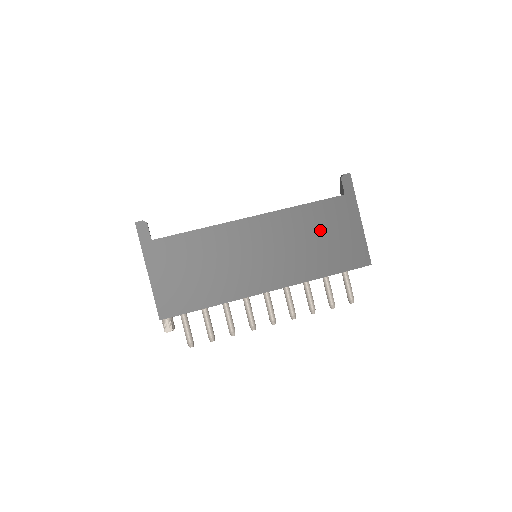
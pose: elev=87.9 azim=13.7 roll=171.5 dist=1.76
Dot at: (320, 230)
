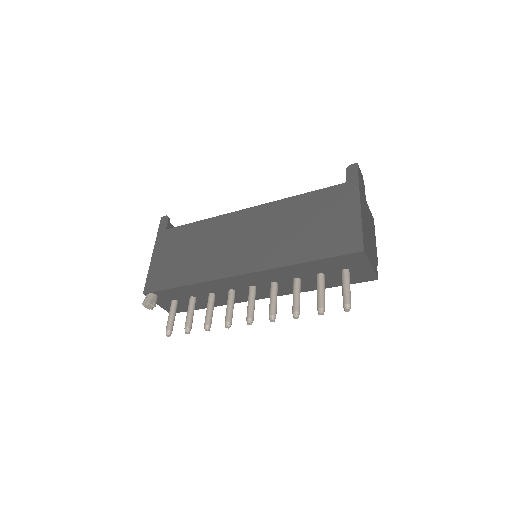
Dot at: (310, 217)
